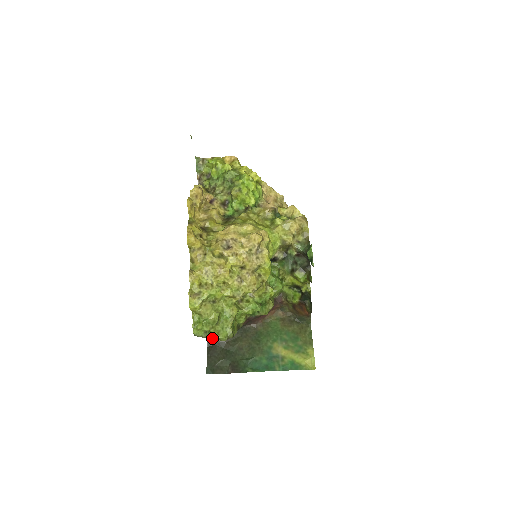
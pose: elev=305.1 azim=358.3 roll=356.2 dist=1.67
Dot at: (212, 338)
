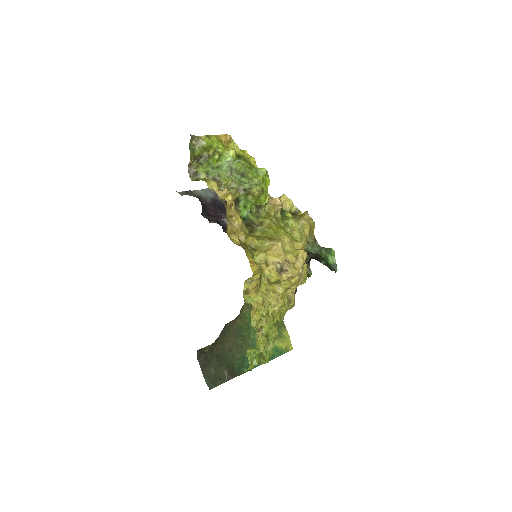
Dot at: occluded
